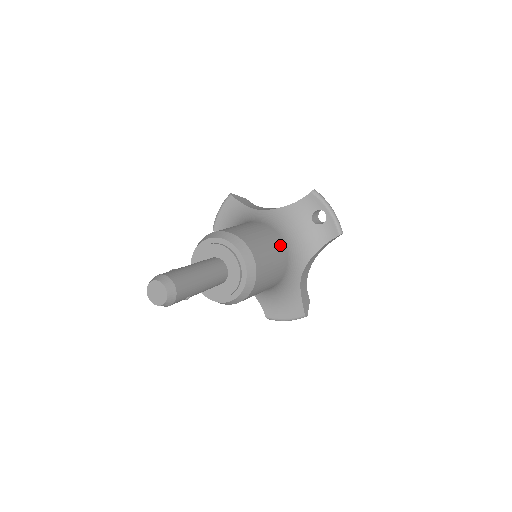
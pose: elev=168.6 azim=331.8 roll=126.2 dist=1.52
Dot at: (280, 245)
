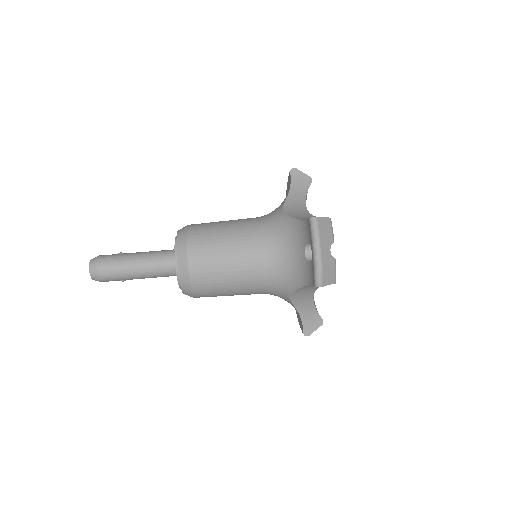
Dot at: (250, 264)
